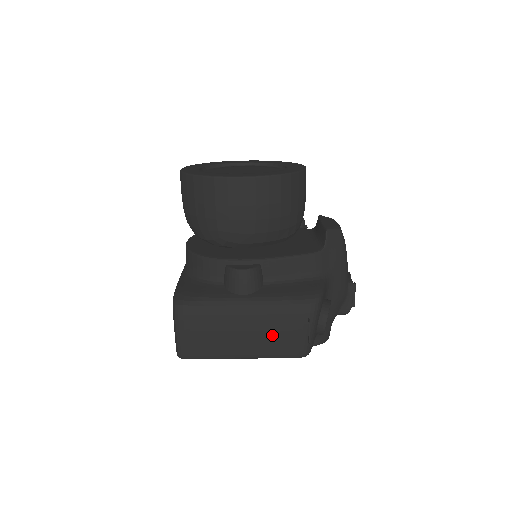
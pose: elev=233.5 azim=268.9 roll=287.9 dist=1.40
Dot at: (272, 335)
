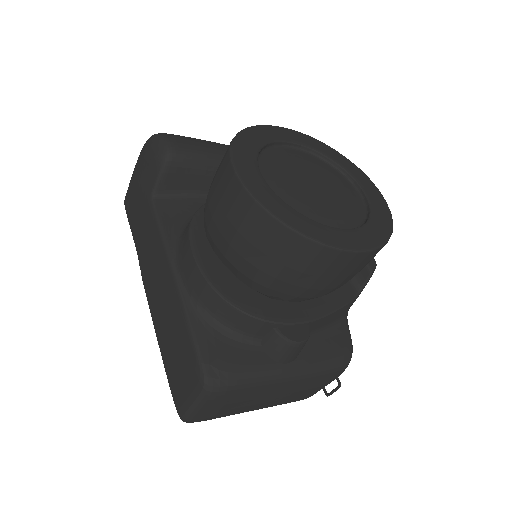
Dot at: (297, 393)
